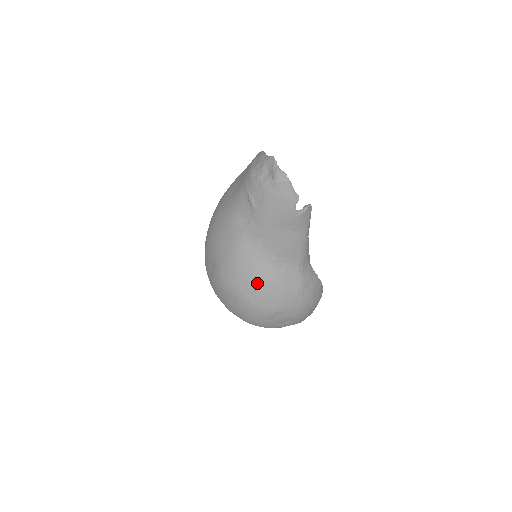
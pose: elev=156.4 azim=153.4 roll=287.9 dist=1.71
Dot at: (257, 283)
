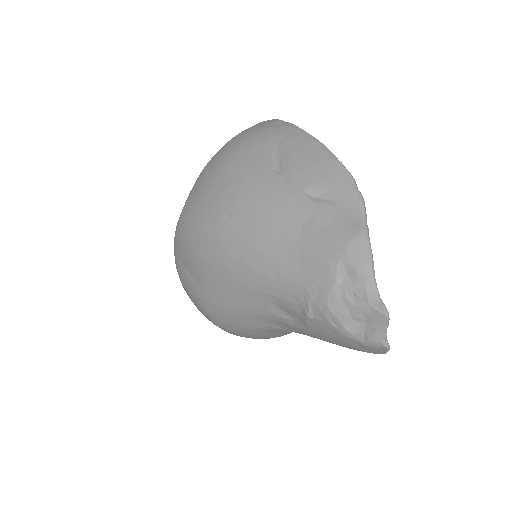
Dot at: (252, 336)
